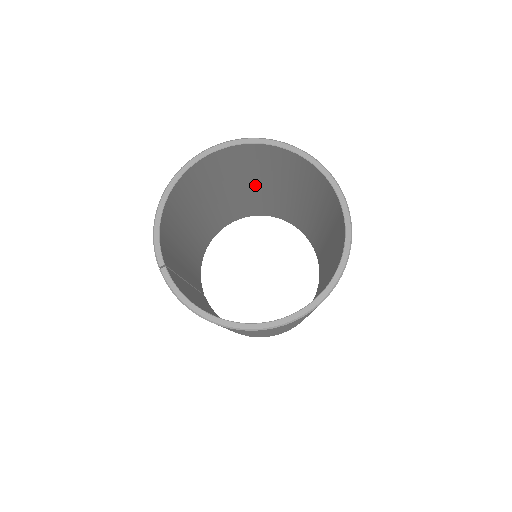
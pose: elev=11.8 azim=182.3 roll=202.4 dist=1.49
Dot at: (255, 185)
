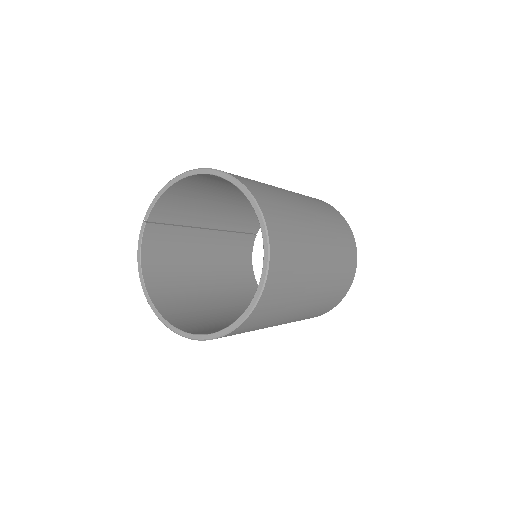
Dot at: occluded
